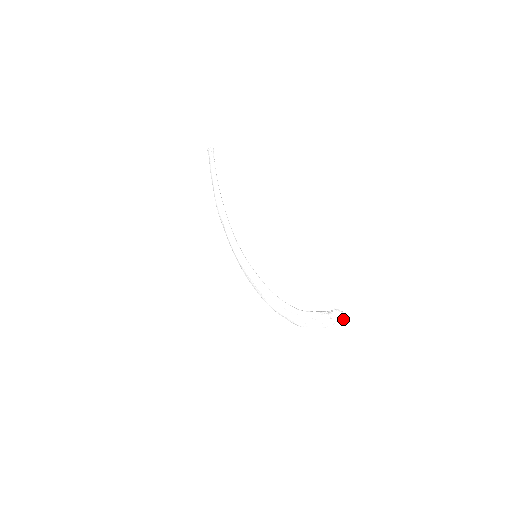
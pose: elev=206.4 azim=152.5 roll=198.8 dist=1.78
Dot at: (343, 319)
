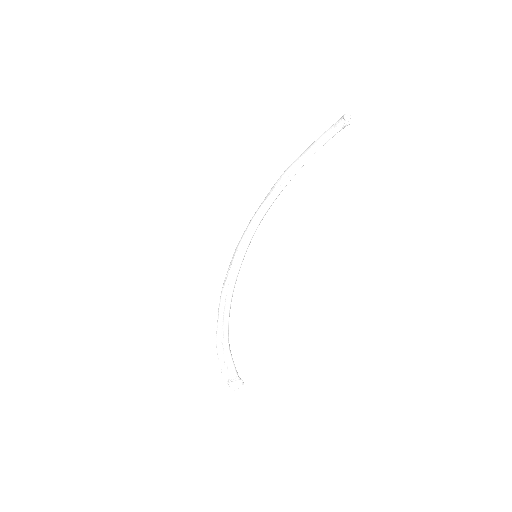
Dot at: occluded
